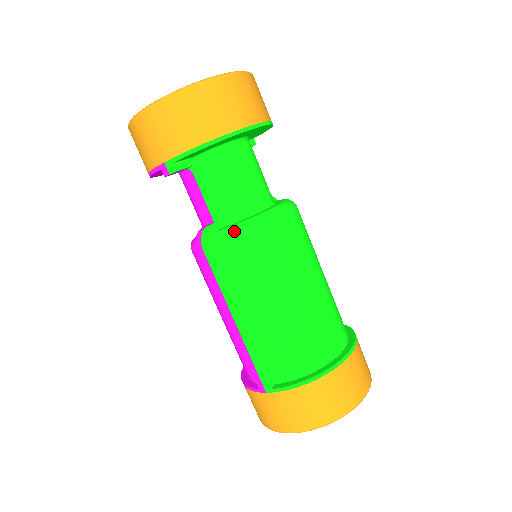
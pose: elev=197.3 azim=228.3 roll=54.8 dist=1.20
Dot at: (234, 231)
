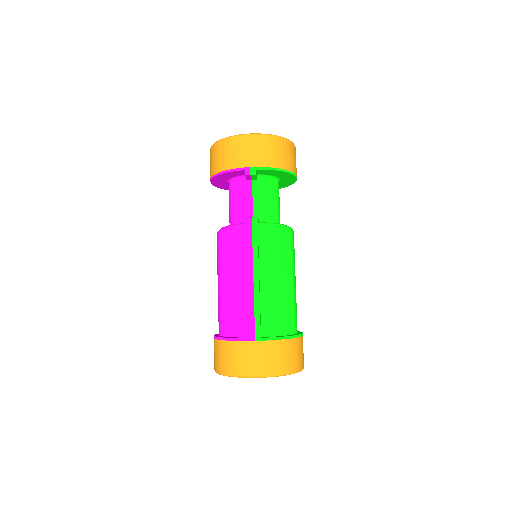
Dot at: (273, 225)
